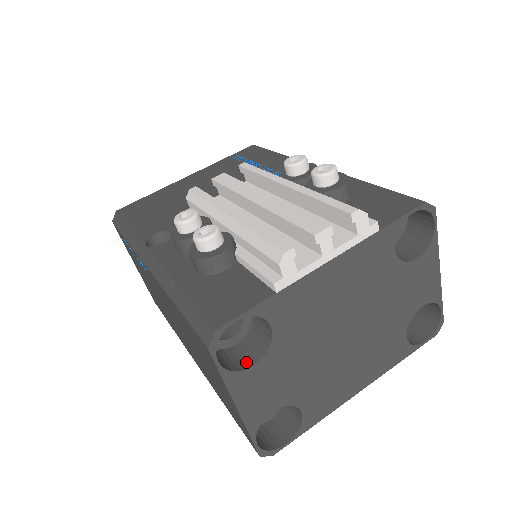
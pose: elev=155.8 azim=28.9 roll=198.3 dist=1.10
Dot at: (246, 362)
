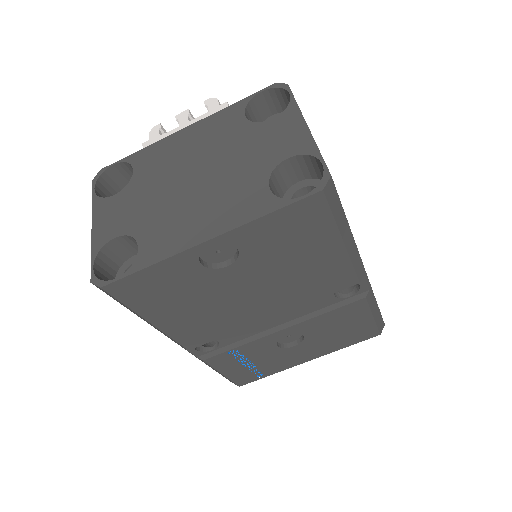
Dot at: occluded
